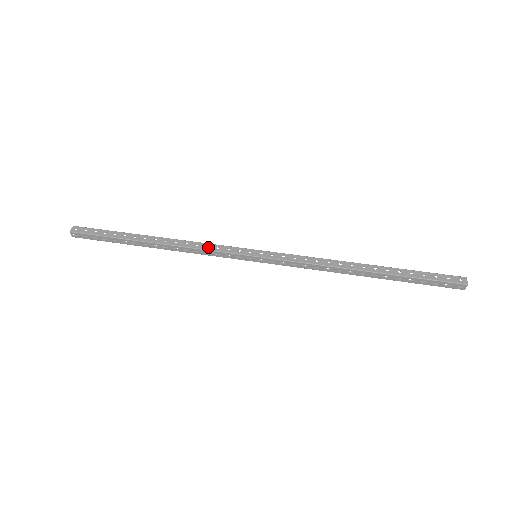
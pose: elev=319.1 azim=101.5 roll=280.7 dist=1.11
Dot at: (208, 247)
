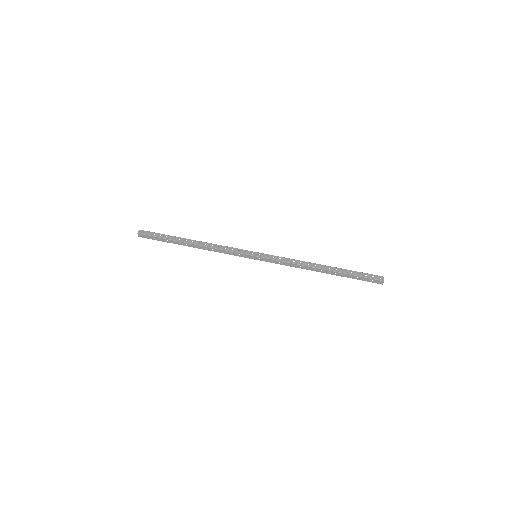
Dot at: (226, 248)
